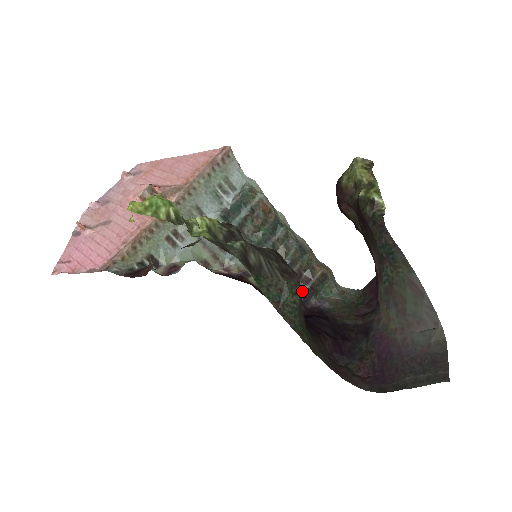
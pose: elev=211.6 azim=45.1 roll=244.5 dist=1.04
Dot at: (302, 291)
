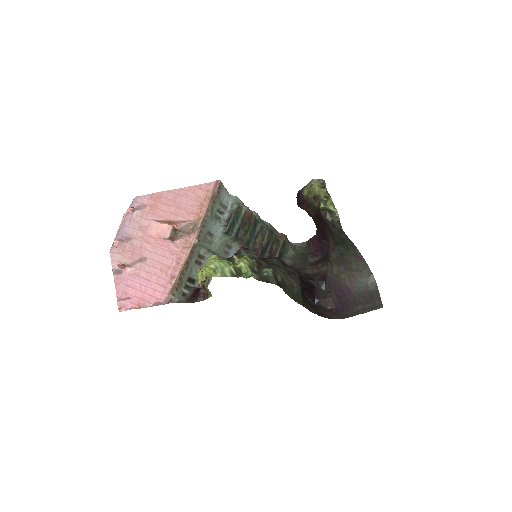
Dot at: occluded
